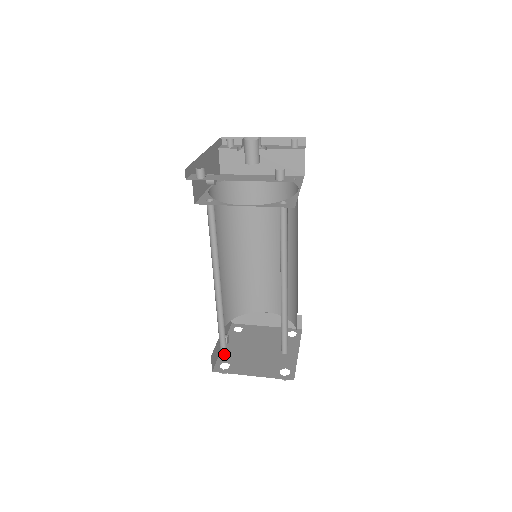
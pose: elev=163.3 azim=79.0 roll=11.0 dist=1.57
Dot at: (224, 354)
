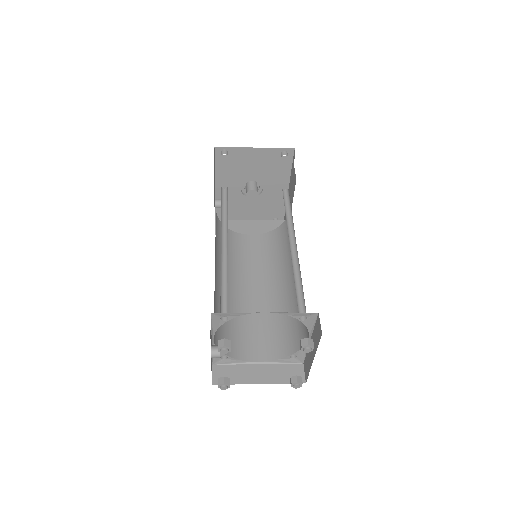
Dot at: occluded
